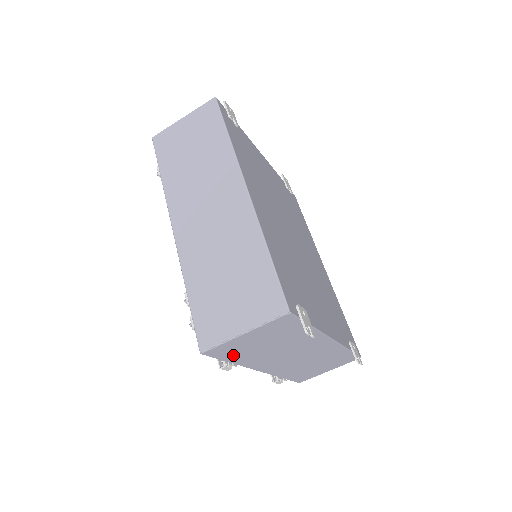
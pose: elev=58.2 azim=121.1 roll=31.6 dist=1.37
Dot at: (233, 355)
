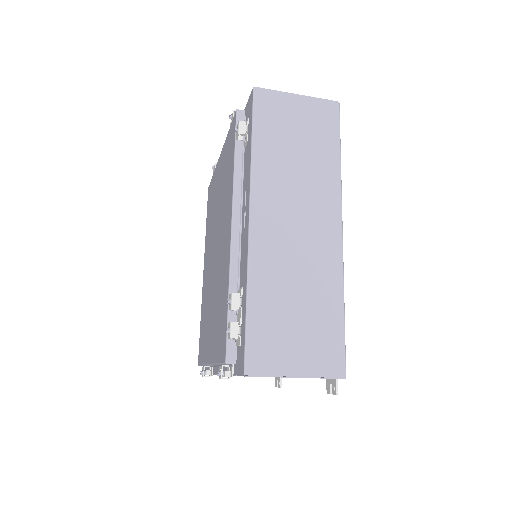
Dot at: occluded
